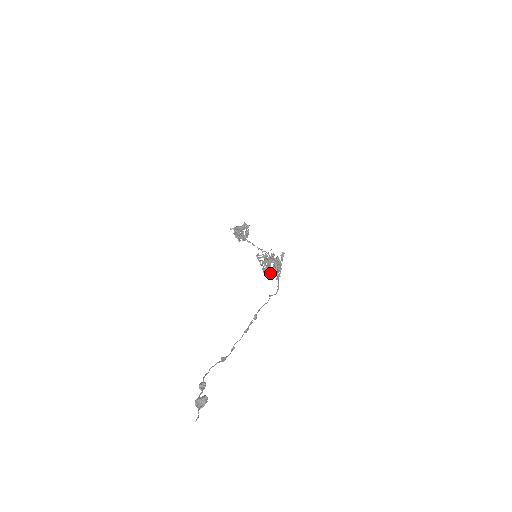
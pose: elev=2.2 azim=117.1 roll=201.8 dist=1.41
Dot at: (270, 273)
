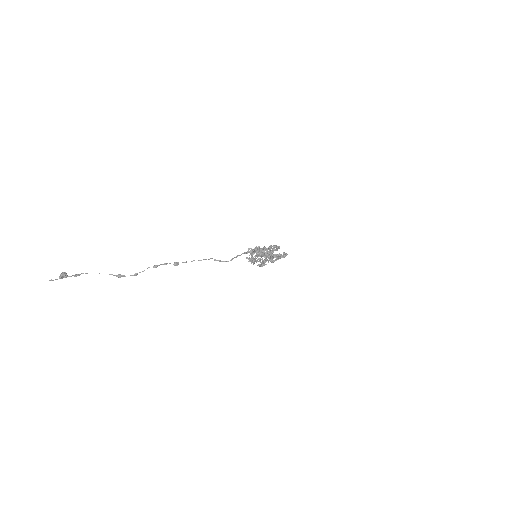
Dot at: occluded
